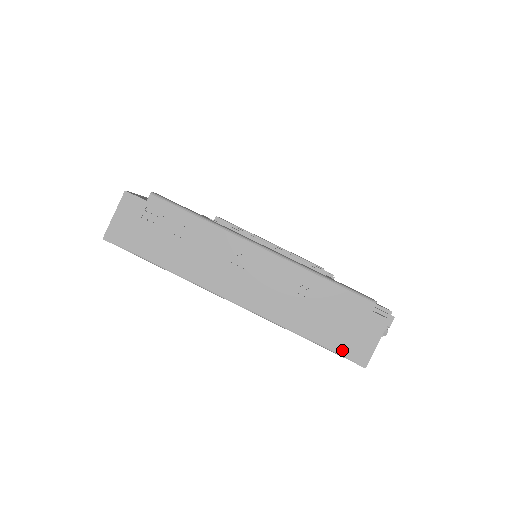
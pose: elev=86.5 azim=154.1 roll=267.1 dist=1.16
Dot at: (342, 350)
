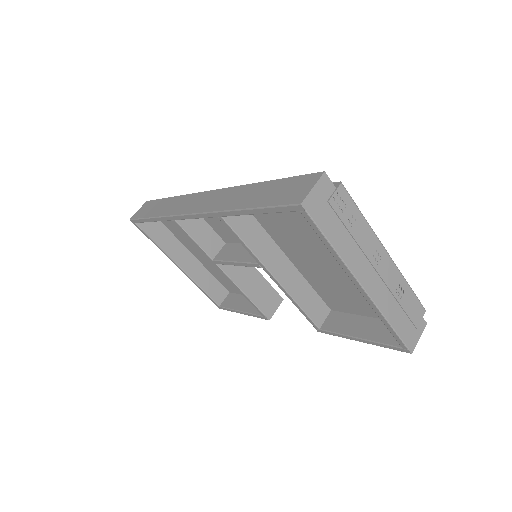
Dot at: (405, 339)
